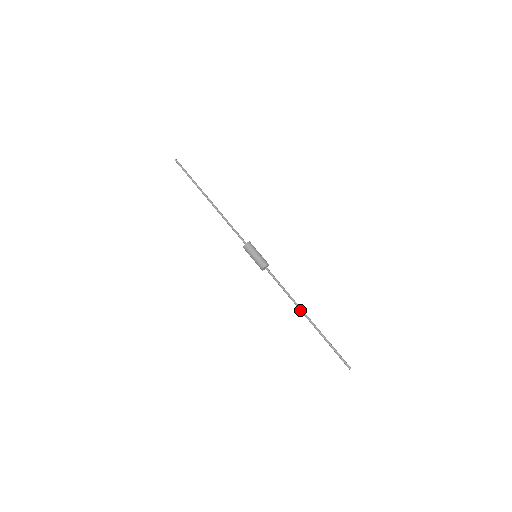
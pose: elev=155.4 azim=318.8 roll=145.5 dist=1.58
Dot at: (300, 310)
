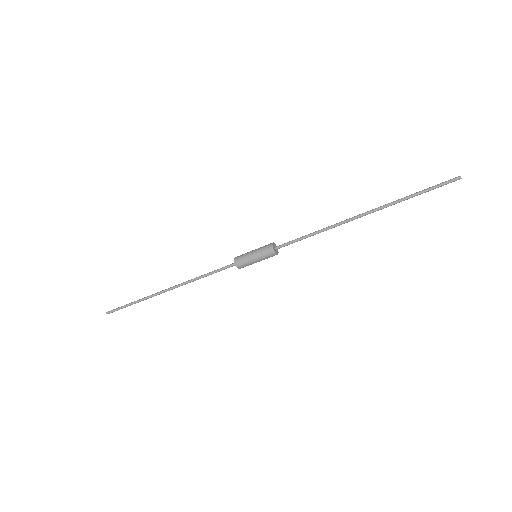
Dot at: (348, 220)
